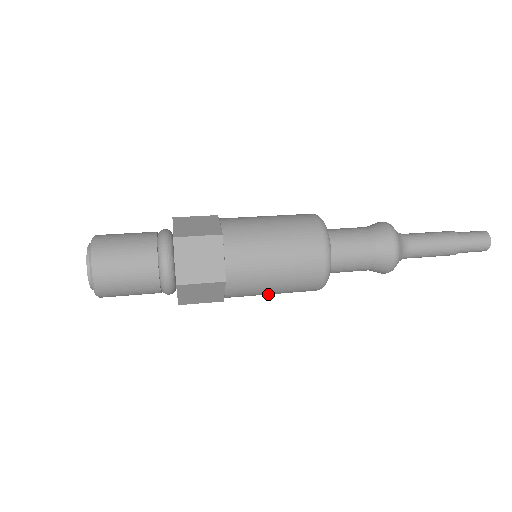
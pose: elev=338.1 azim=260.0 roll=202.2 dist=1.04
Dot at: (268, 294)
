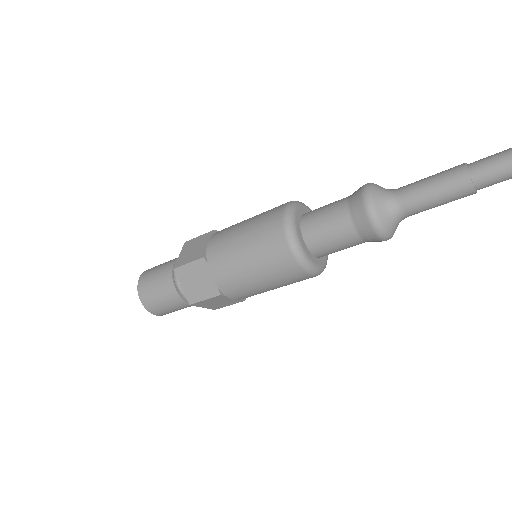
Dot at: (240, 240)
